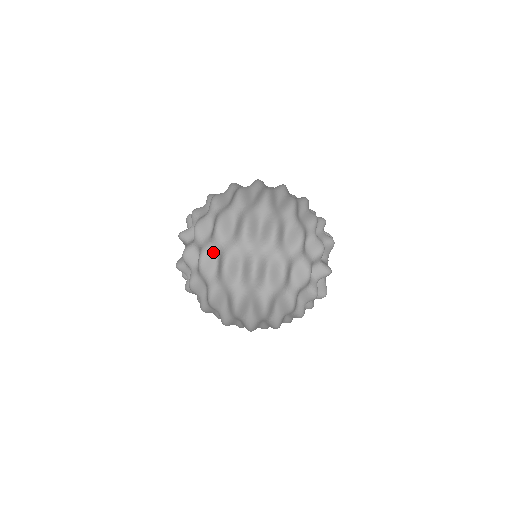
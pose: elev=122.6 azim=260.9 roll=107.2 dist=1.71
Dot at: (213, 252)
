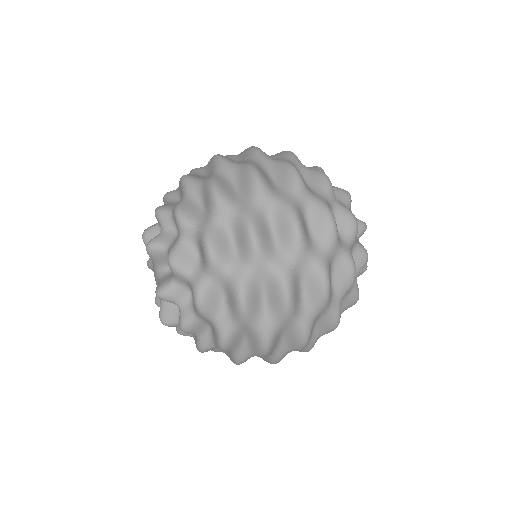
Dot at: (222, 228)
